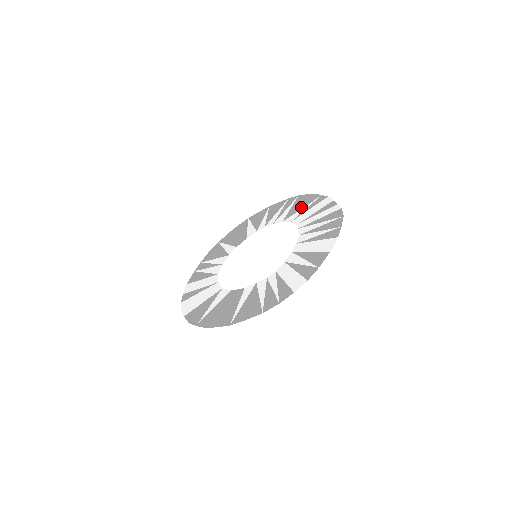
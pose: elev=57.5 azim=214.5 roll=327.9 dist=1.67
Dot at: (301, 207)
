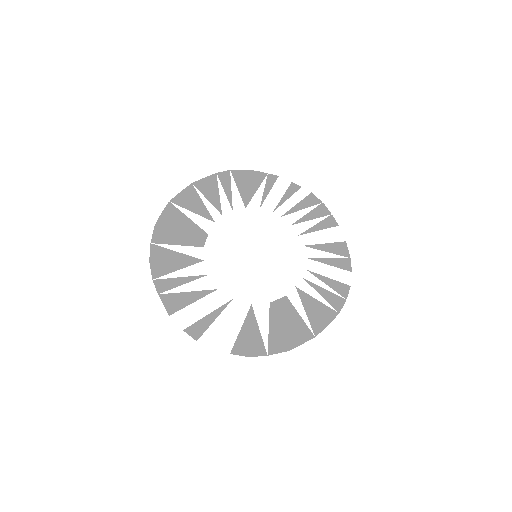
Dot at: (254, 188)
